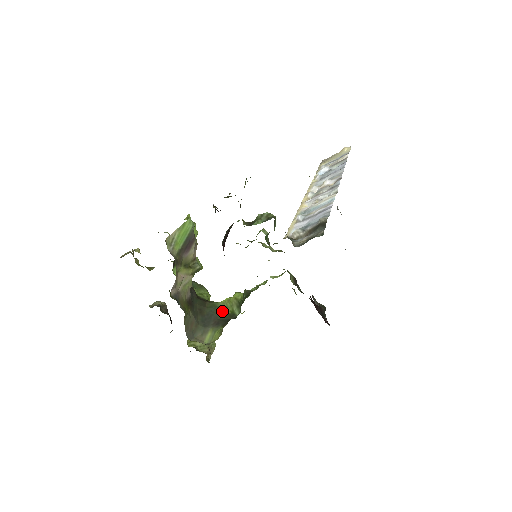
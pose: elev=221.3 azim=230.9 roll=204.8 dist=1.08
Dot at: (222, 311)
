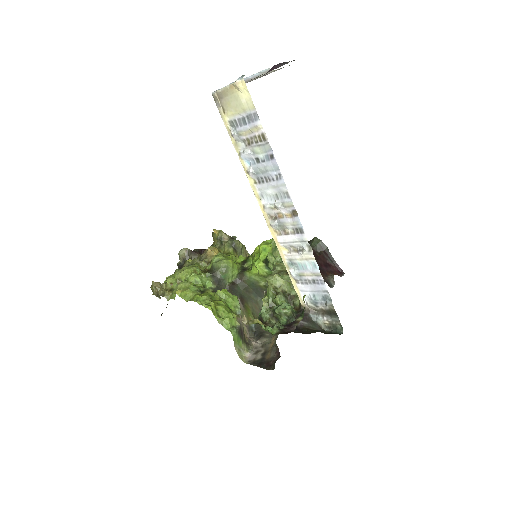
Dot at: (261, 284)
